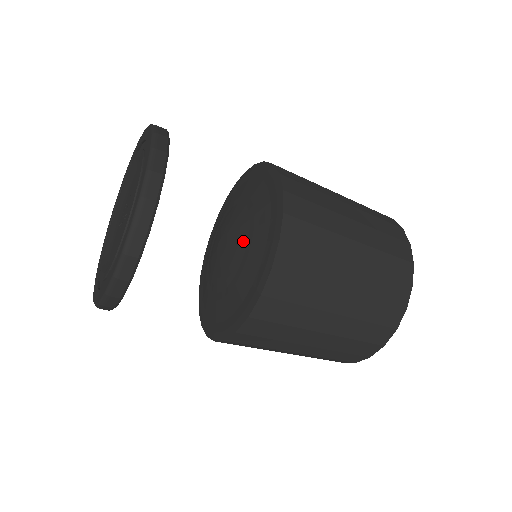
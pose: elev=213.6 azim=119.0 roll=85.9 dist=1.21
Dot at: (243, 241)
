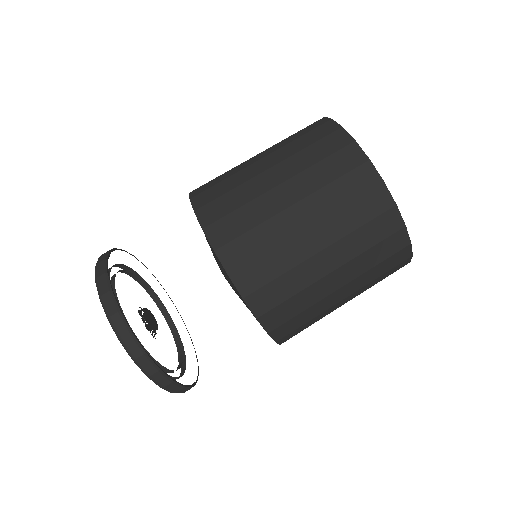
Dot at: occluded
